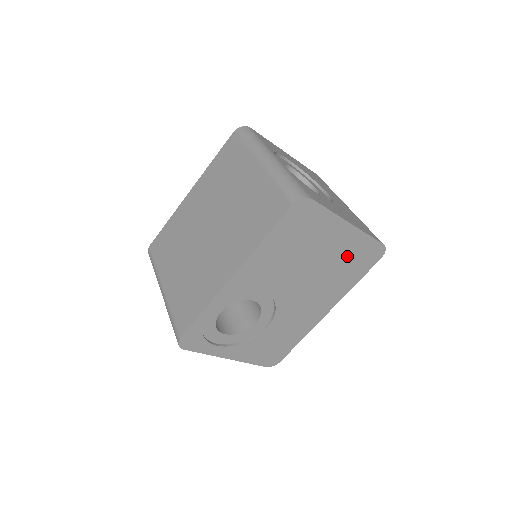
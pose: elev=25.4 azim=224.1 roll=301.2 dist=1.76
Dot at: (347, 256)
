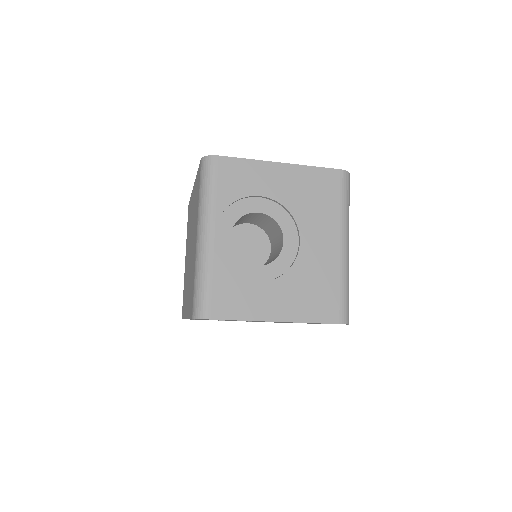
Dot at: occluded
